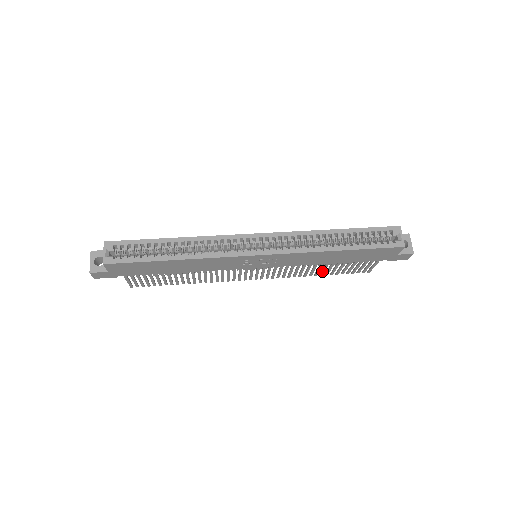
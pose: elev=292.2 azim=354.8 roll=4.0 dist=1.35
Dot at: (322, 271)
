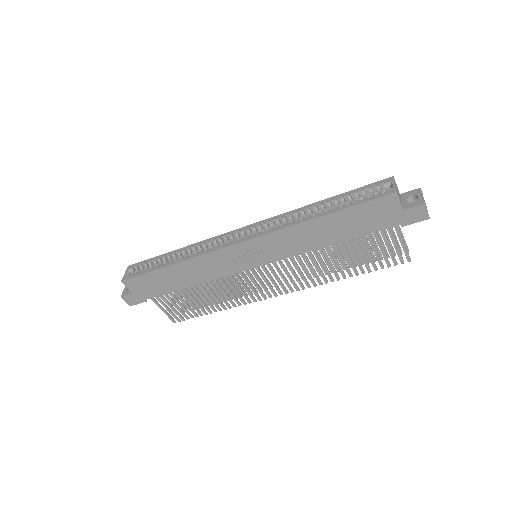
Dot at: (345, 267)
